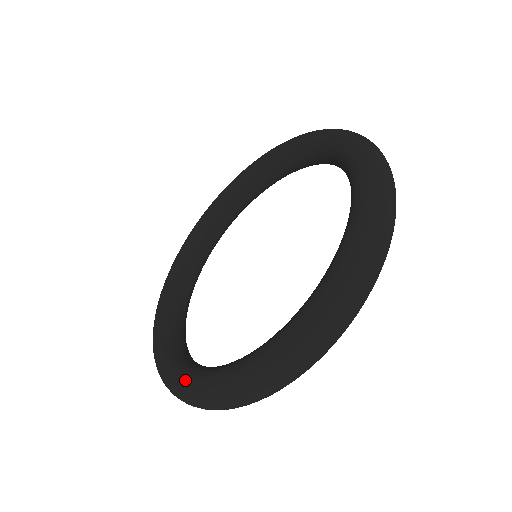
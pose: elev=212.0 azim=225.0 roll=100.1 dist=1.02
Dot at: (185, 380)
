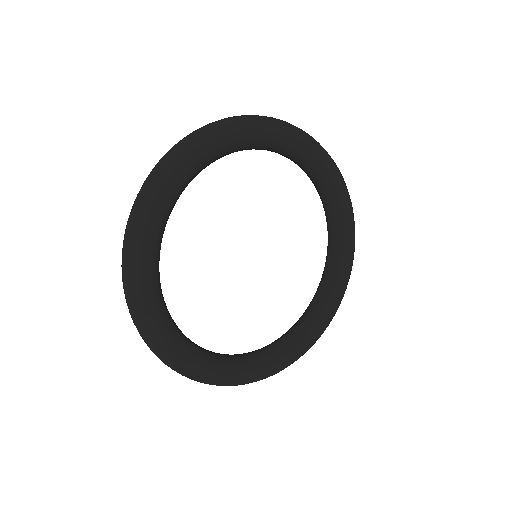
Dot at: occluded
